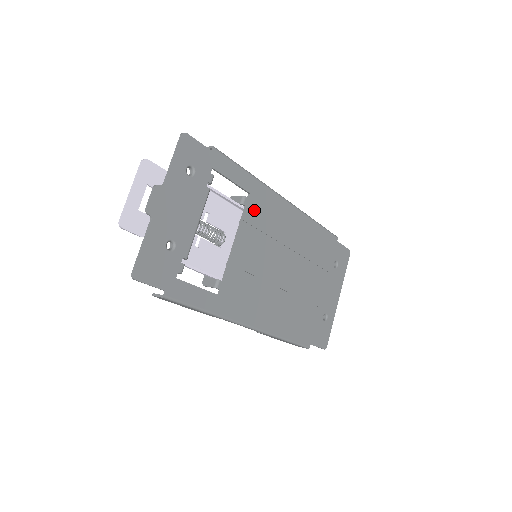
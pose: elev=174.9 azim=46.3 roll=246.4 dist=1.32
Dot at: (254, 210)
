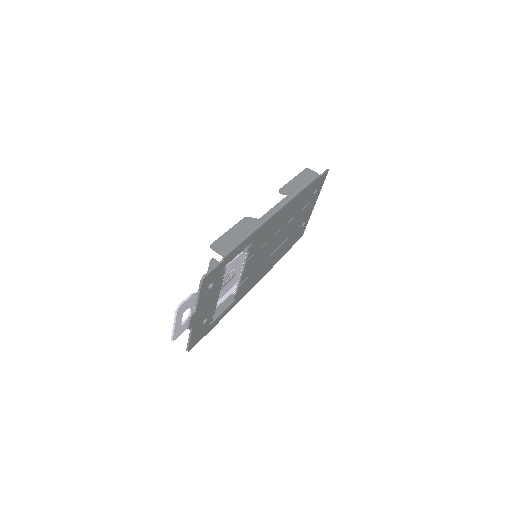
Dot at: (255, 245)
